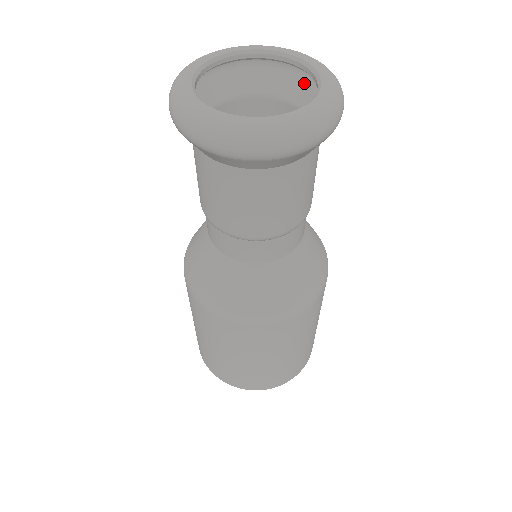
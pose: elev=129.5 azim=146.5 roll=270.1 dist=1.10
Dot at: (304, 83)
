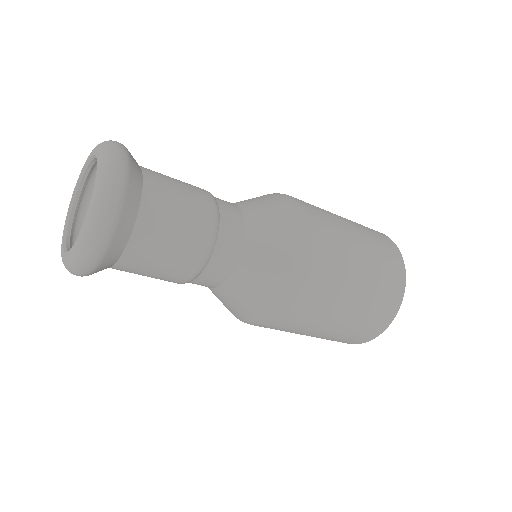
Dot at: occluded
